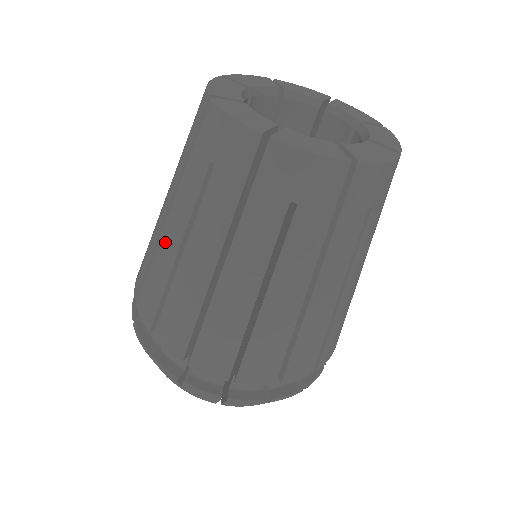
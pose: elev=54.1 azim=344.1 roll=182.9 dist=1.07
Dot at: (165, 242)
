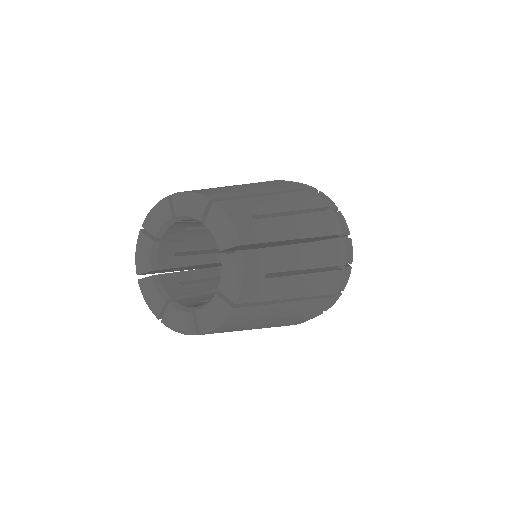
Dot at: occluded
